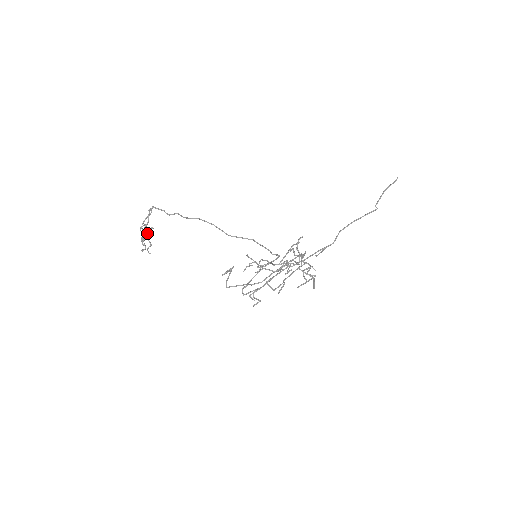
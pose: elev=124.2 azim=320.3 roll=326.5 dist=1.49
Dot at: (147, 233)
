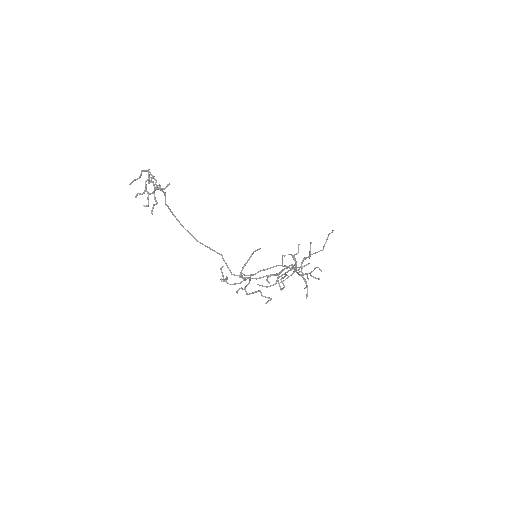
Dot at: (155, 188)
